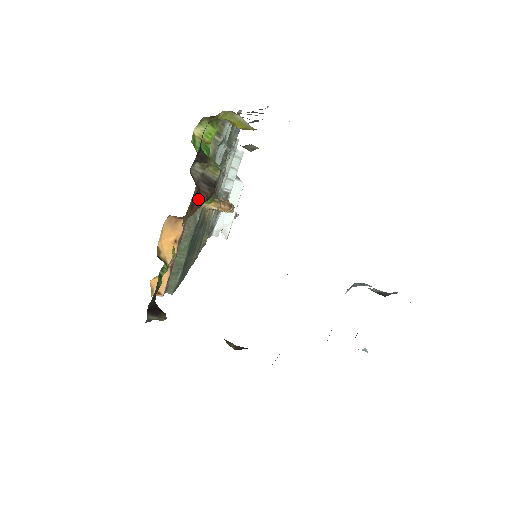
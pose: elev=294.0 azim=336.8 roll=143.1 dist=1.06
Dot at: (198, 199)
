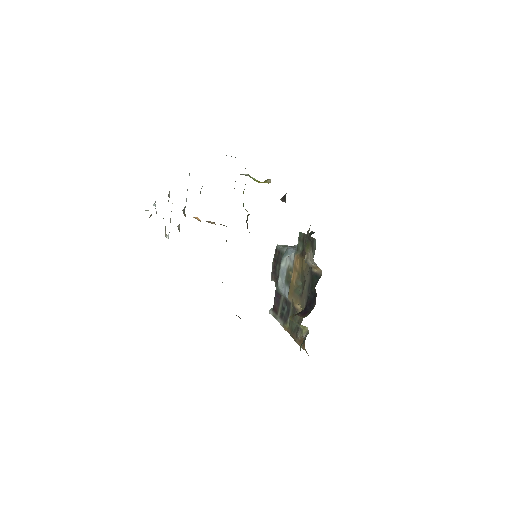
Dot at: occluded
